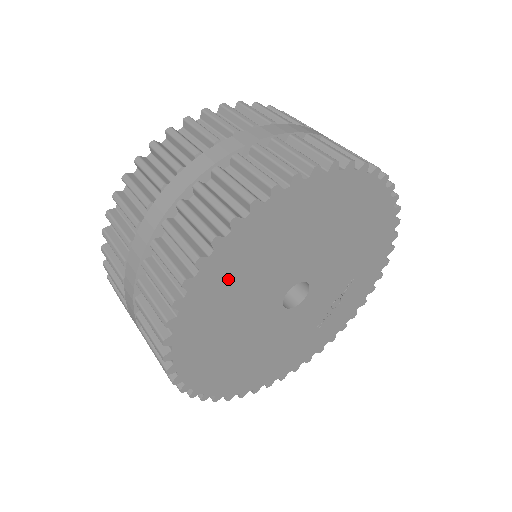
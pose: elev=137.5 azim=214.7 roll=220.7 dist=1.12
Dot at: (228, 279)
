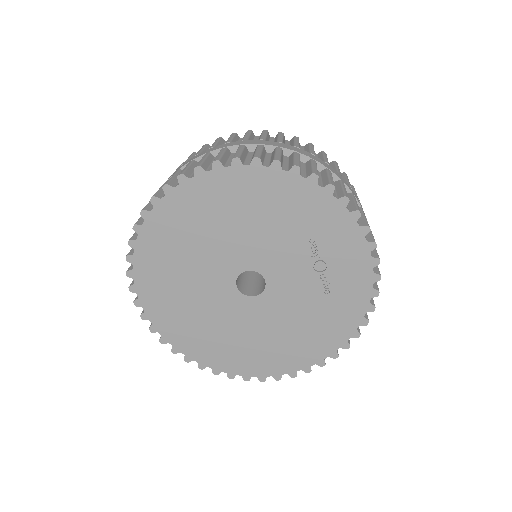
Dot at: (169, 302)
